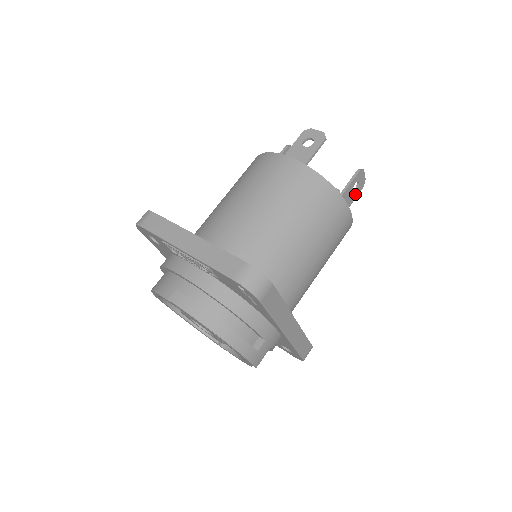
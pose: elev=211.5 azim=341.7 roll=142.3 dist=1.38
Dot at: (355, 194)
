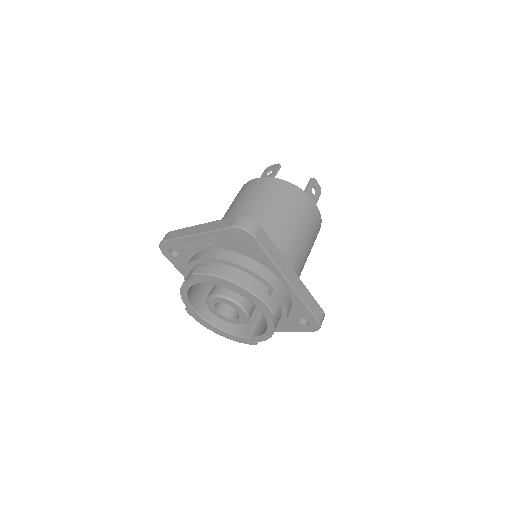
Dot at: (316, 197)
